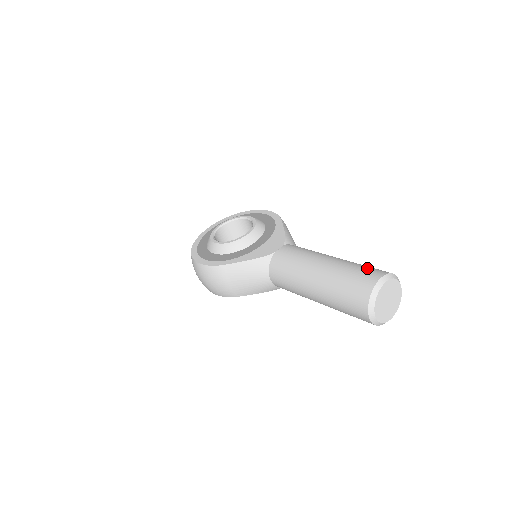
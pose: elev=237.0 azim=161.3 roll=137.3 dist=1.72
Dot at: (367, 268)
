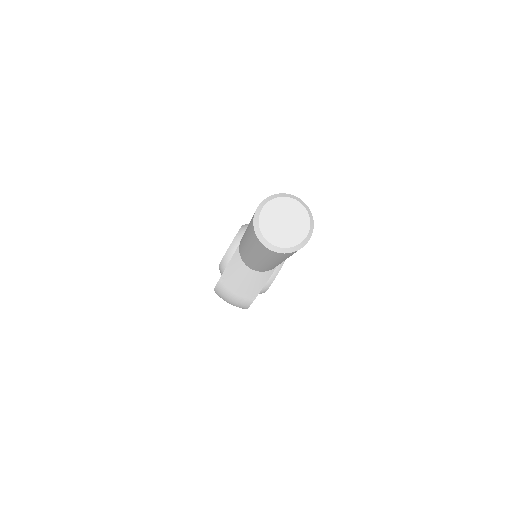
Dot at: occluded
